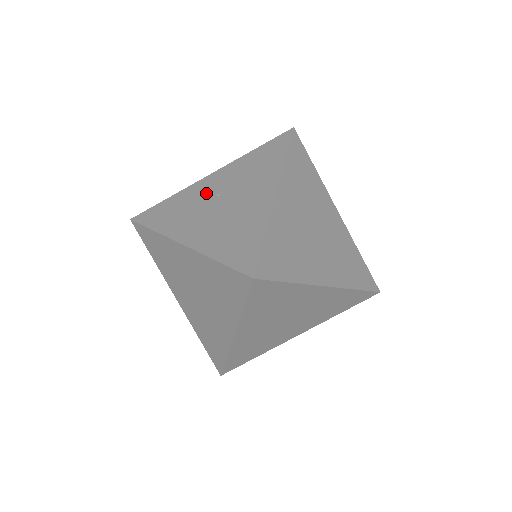
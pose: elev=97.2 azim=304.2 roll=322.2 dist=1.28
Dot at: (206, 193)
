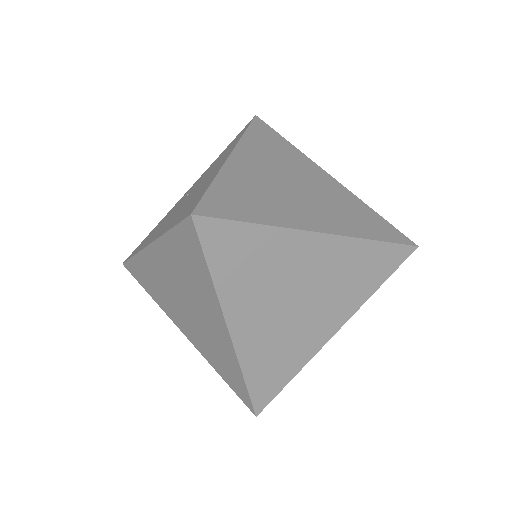
Dot at: (180, 202)
